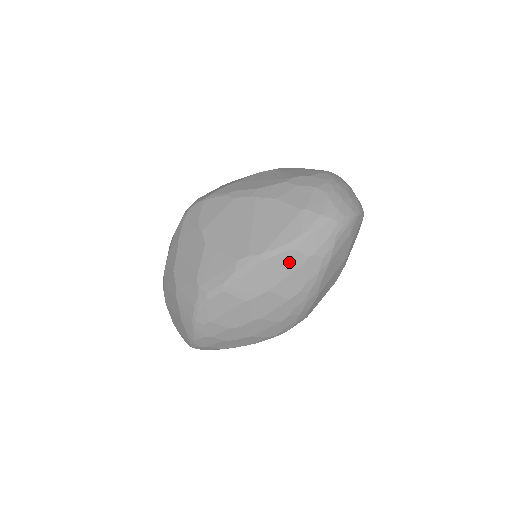
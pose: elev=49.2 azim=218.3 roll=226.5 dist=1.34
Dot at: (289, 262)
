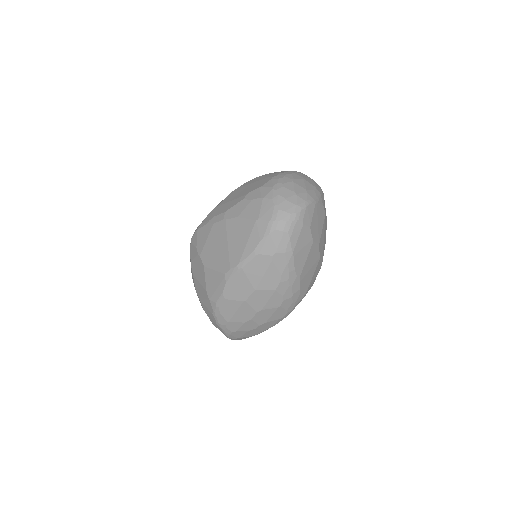
Dot at: (260, 264)
